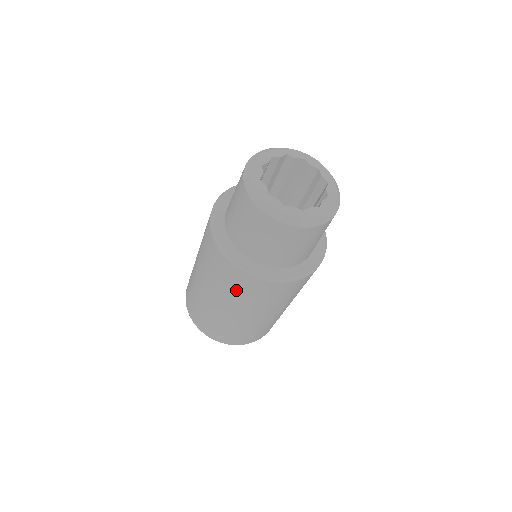
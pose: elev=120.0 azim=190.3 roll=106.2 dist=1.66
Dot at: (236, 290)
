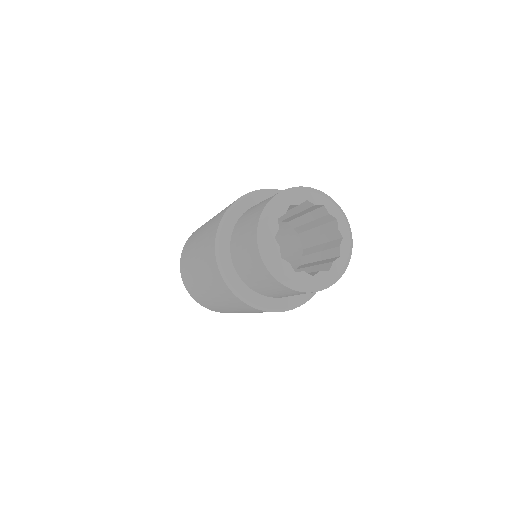
Dot at: (261, 312)
